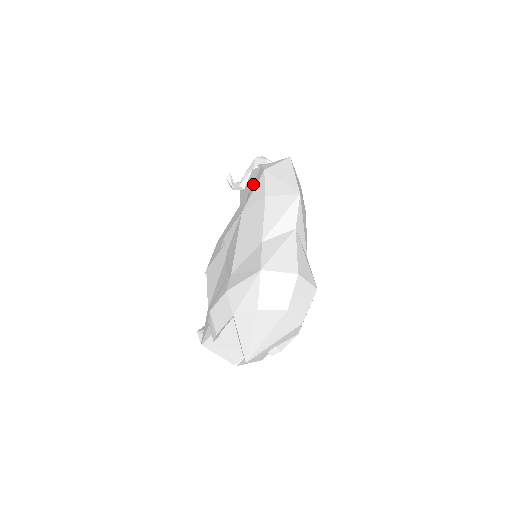
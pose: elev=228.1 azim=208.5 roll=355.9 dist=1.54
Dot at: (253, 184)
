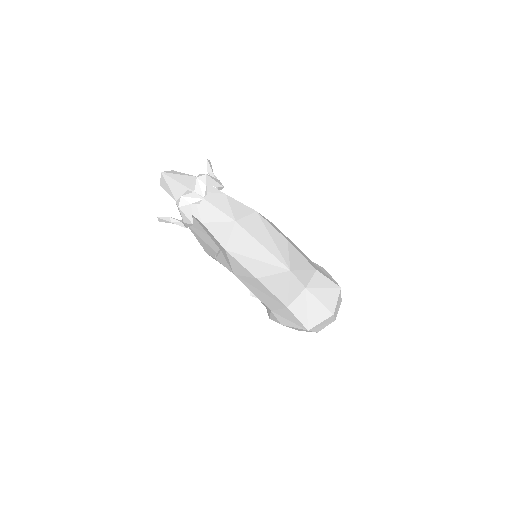
Dot at: occluded
